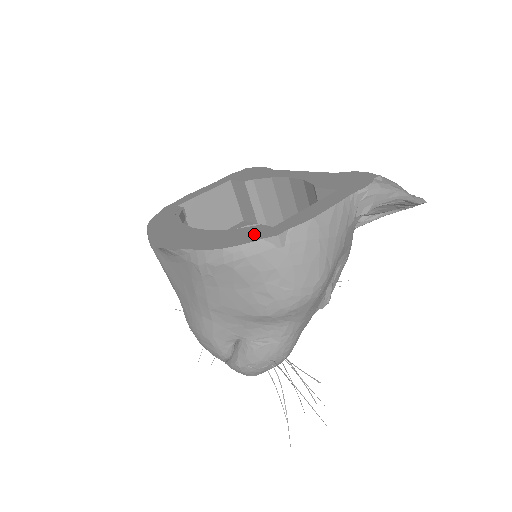
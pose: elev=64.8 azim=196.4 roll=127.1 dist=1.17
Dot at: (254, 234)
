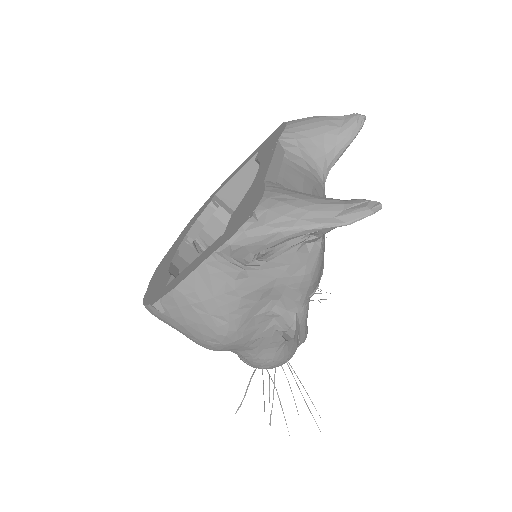
Dot at: (157, 292)
